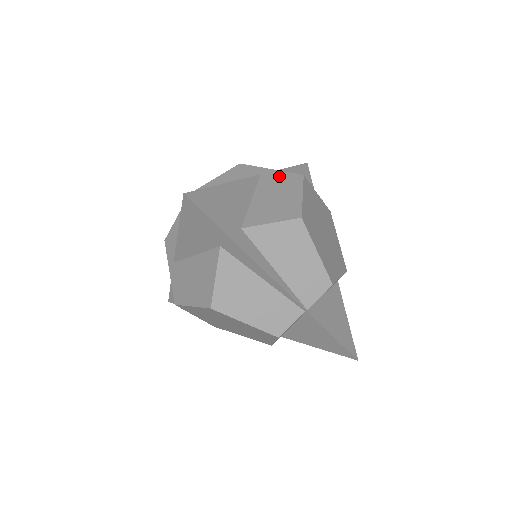
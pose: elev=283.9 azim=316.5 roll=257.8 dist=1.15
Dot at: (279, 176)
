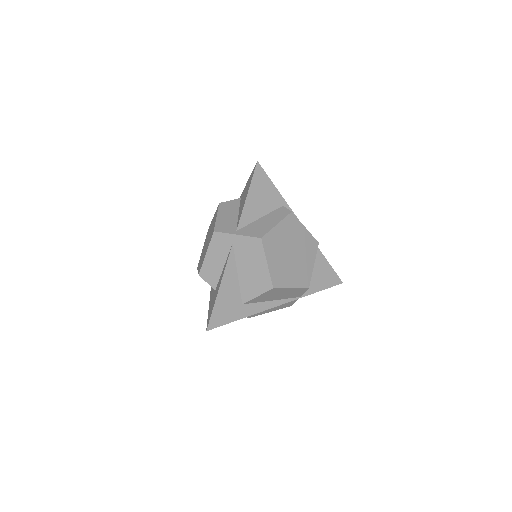
Dot at: (245, 243)
